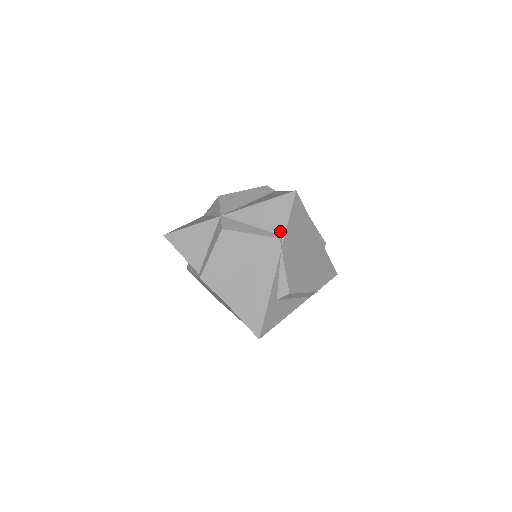
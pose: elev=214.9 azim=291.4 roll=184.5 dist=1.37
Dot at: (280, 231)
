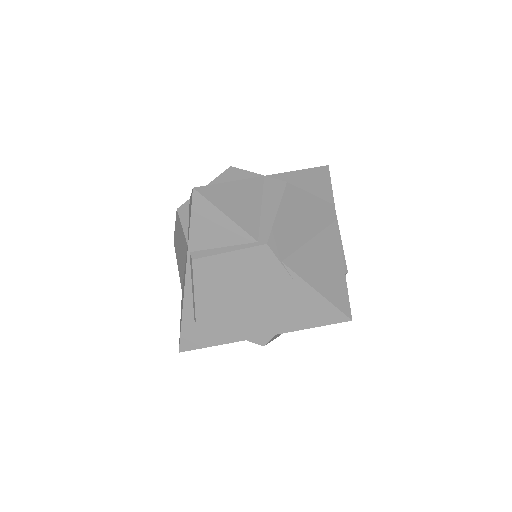
Dot at: (329, 200)
